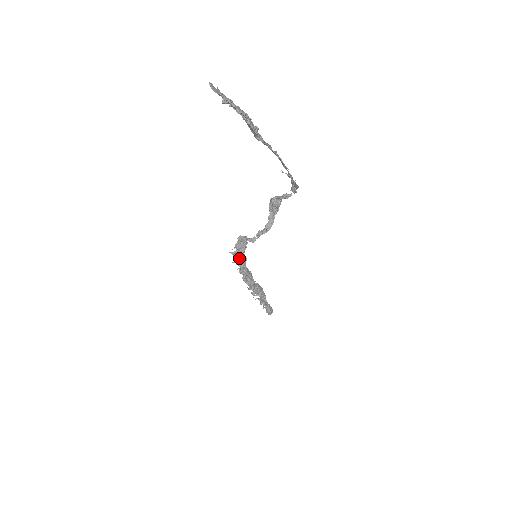
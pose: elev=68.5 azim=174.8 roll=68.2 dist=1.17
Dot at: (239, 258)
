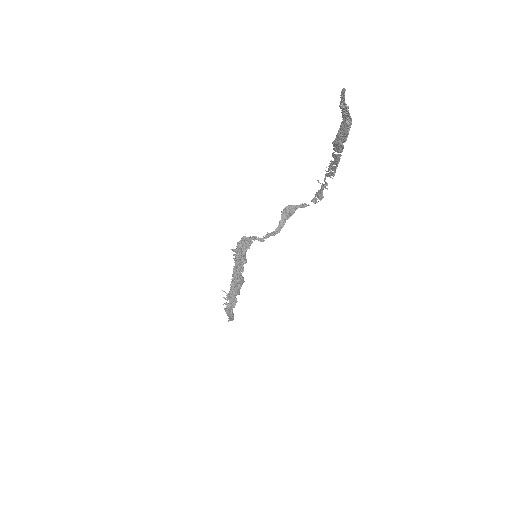
Dot at: (241, 255)
